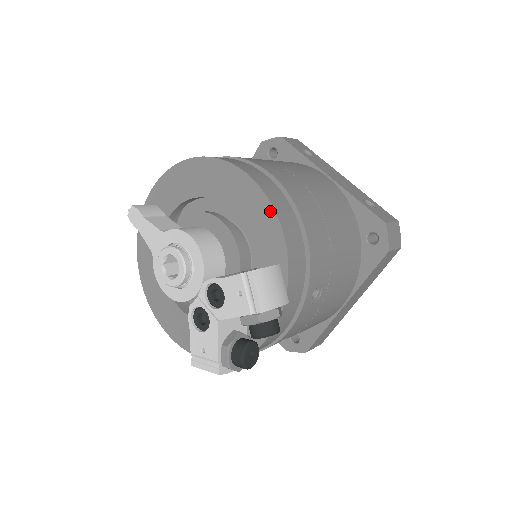
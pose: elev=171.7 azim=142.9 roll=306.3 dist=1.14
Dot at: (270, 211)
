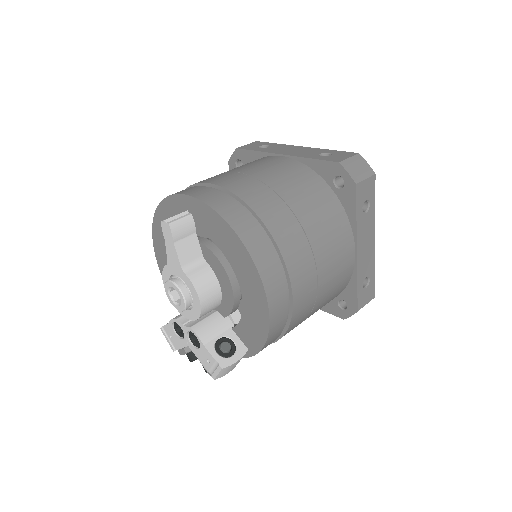
Dot at: (264, 335)
